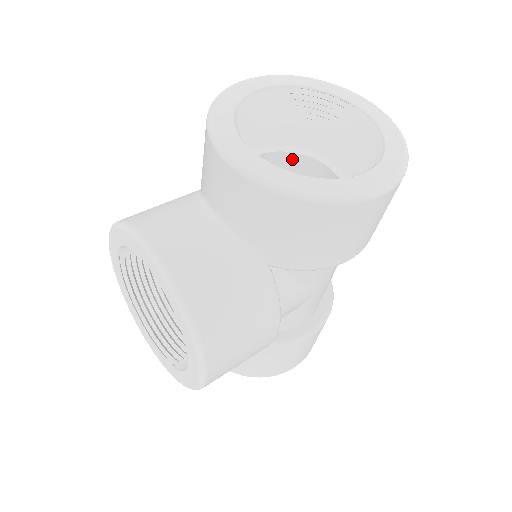
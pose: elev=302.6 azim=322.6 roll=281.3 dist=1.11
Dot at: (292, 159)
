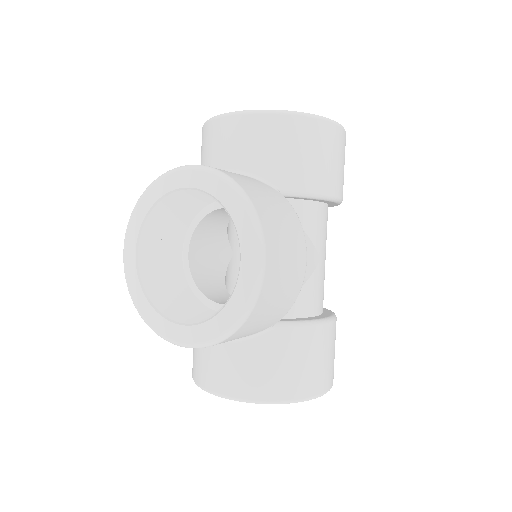
Dot at: occluded
